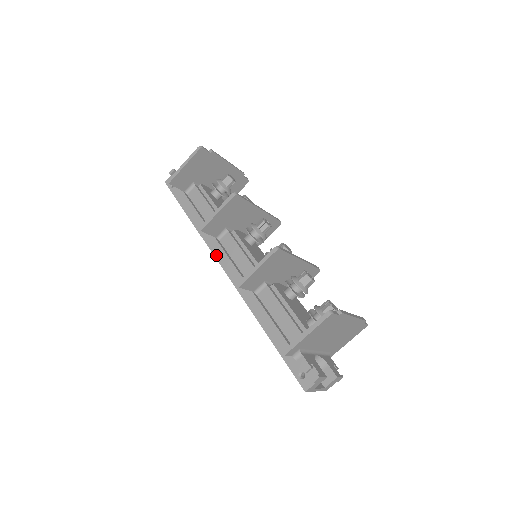
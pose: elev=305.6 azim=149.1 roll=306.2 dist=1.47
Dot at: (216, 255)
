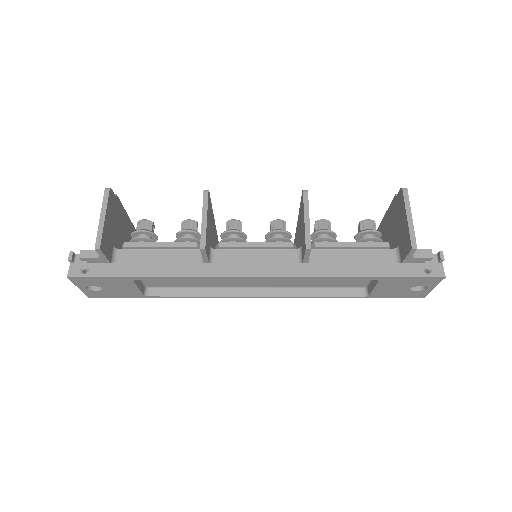
Dot at: (230, 274)
